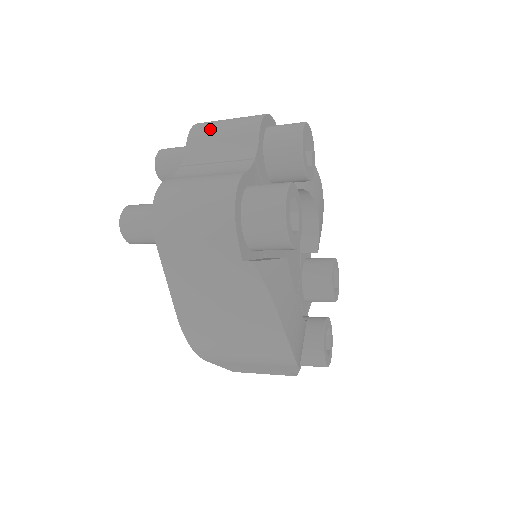
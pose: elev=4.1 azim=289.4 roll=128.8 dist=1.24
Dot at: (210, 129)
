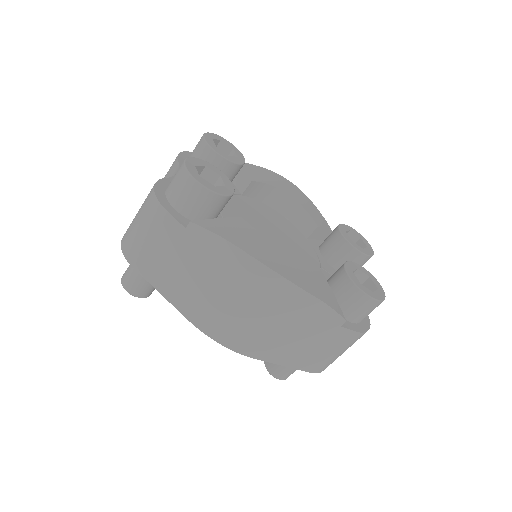
Dot at: occluded
